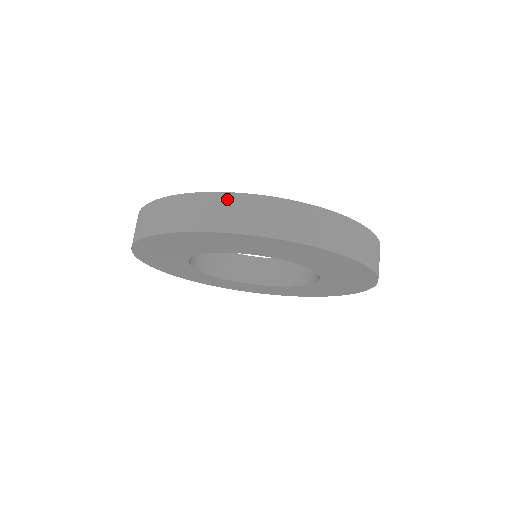
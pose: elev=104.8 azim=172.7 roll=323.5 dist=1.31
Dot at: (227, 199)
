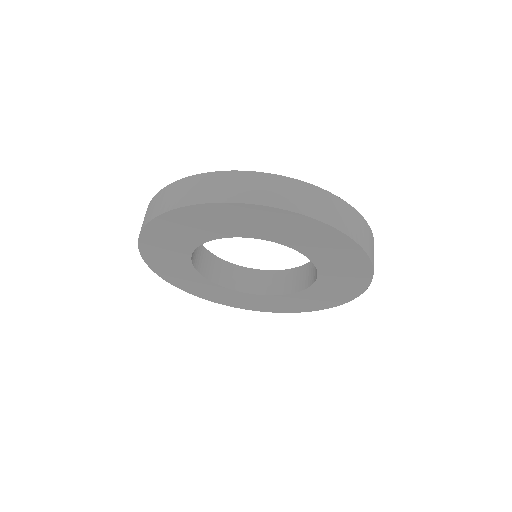
Dot at: (258, 177)
